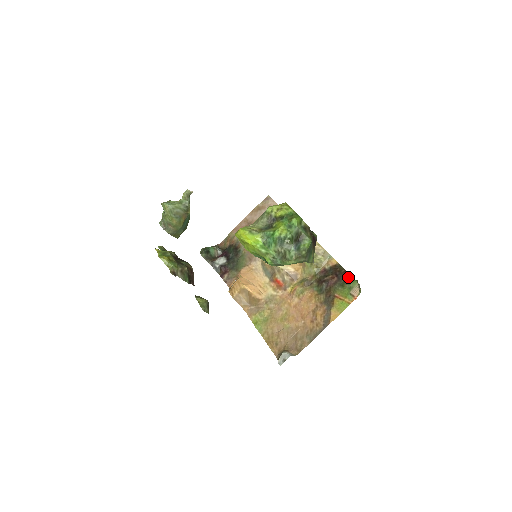
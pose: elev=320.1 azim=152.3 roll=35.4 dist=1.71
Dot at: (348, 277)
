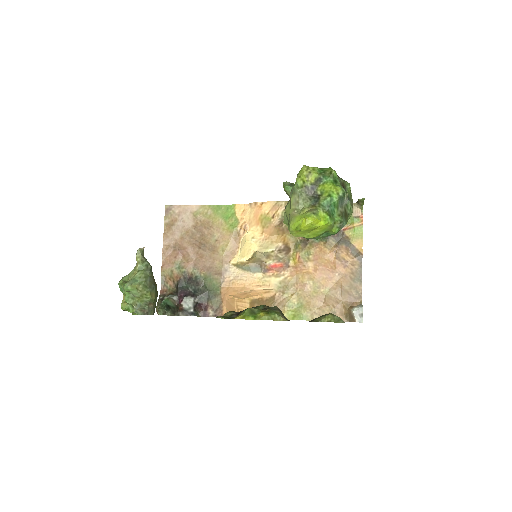
Dot at: occluded
